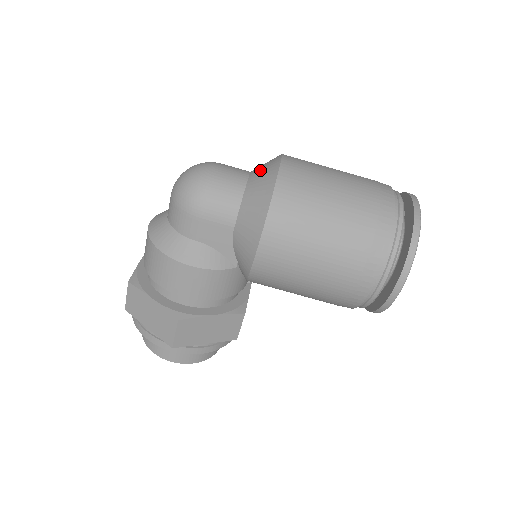
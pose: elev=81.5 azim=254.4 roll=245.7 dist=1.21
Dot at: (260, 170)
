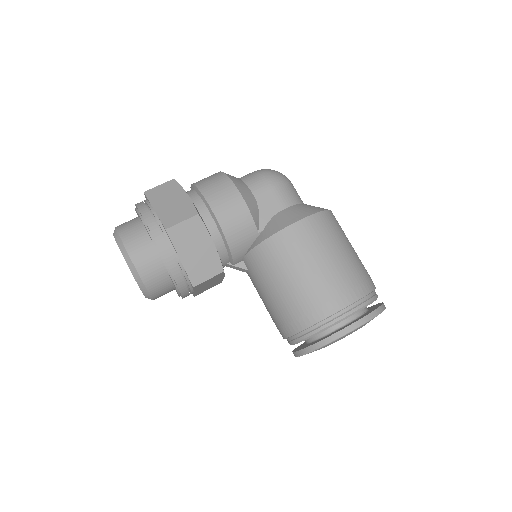
Dot at: occluded
